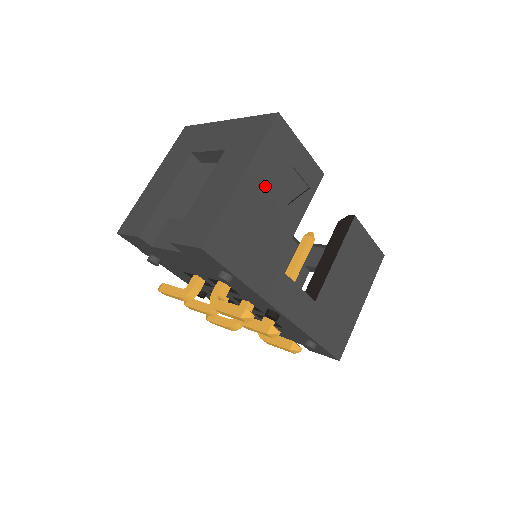
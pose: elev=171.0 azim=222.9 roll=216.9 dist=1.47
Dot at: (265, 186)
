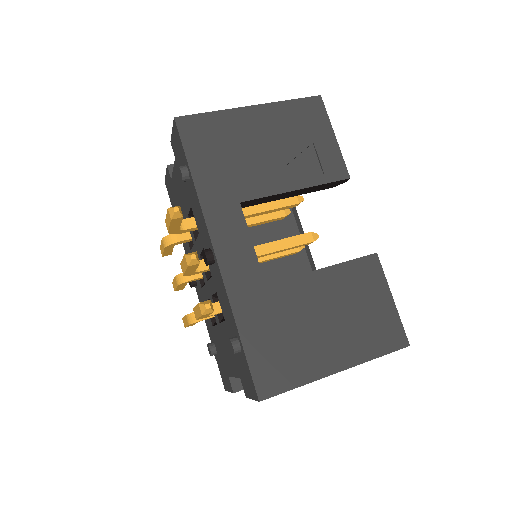
Dot at: (271, 131)
